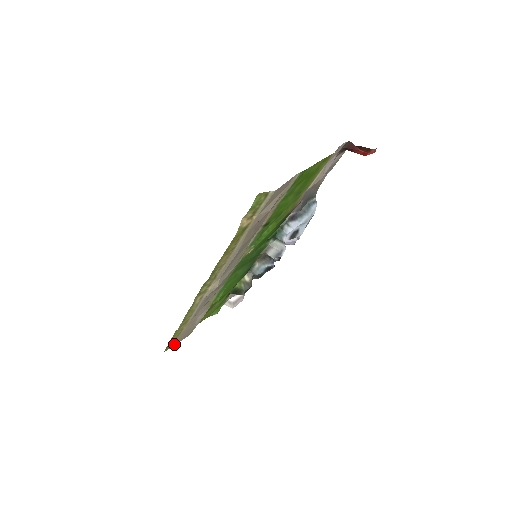
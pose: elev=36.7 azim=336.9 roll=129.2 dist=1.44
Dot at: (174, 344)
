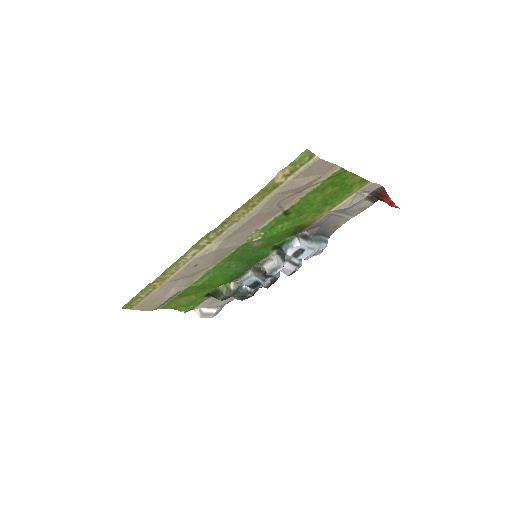
Dot at: (135, 308)
